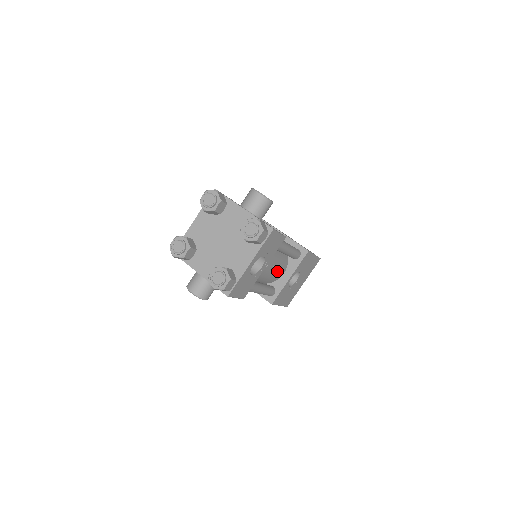
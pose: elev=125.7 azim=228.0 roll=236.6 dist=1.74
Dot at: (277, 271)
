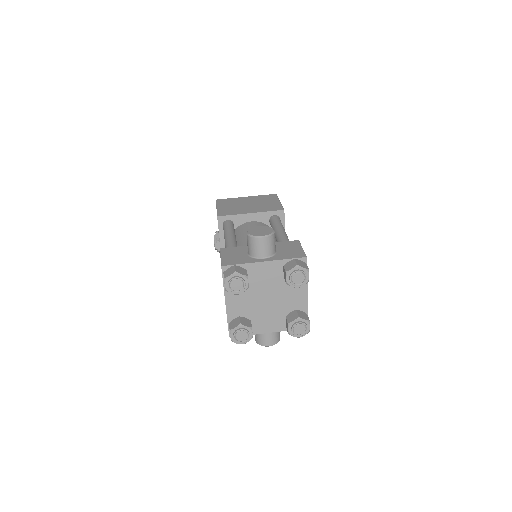
Dot at: occluded
